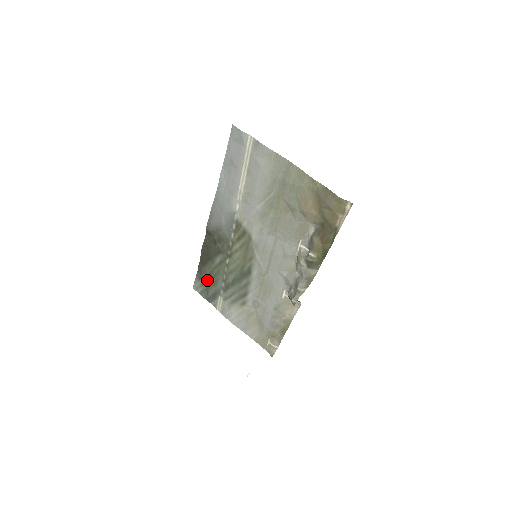
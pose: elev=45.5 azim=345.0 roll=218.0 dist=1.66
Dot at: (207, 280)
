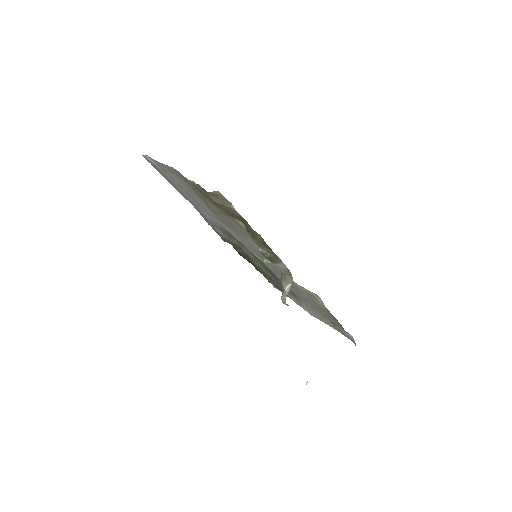
Dot at: (270, 280)
